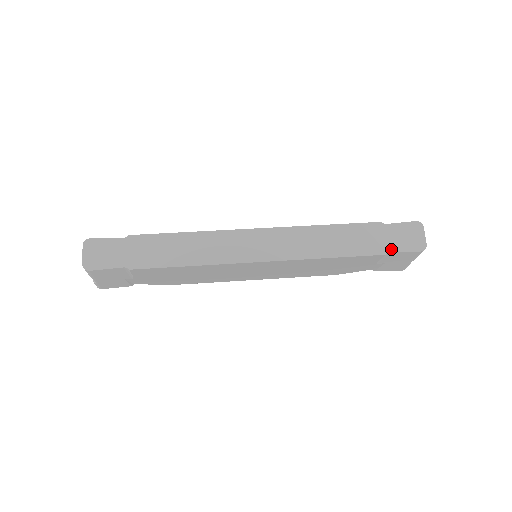
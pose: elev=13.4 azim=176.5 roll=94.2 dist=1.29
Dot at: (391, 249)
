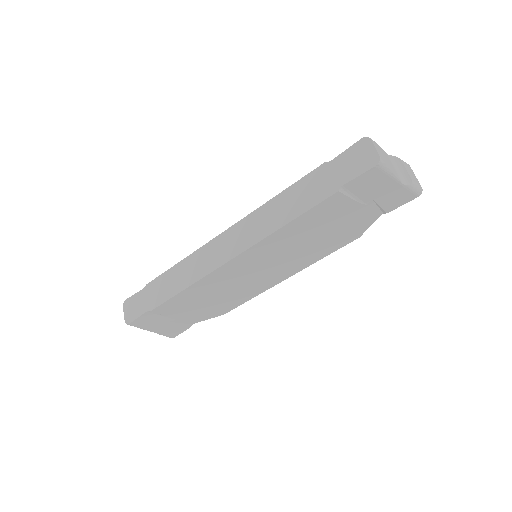
Dot at: (342, 182)
